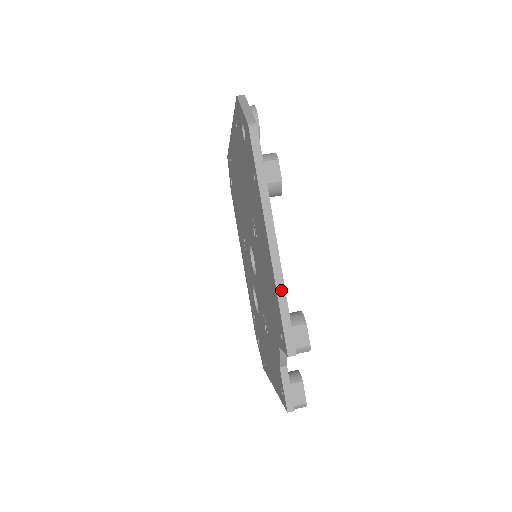
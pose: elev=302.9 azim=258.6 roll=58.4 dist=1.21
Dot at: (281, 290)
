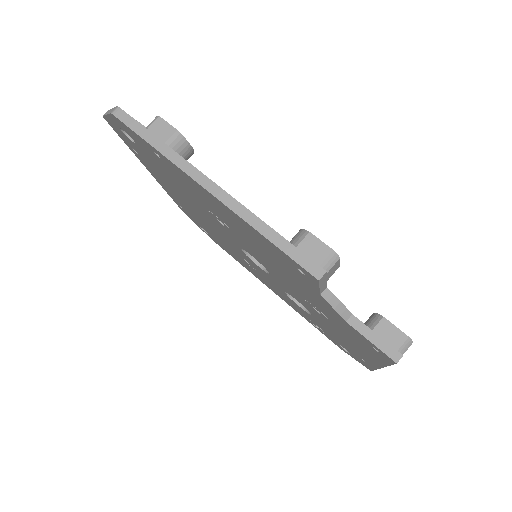
Dot at: (255, 222)
